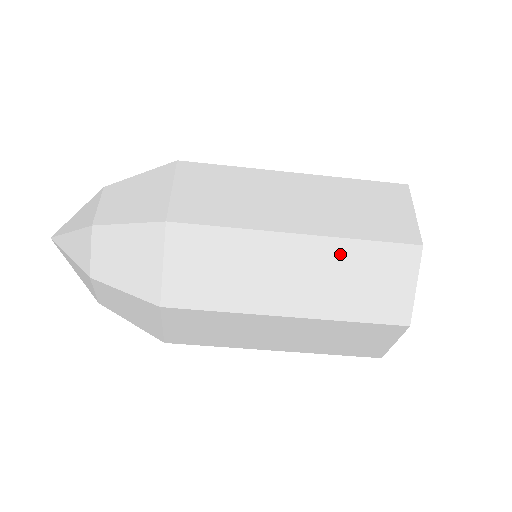
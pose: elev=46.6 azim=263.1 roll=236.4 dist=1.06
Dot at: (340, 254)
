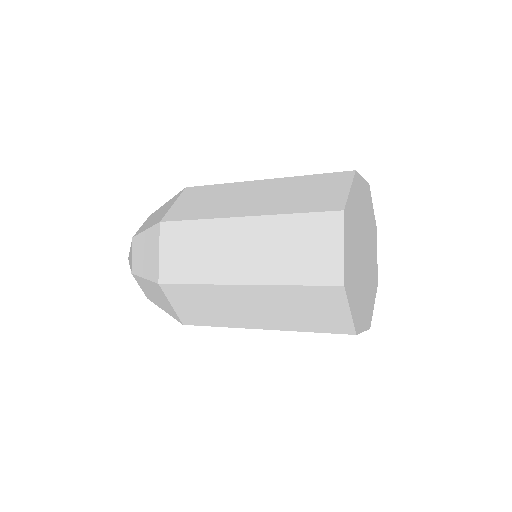
Dot at: (276, 228)
